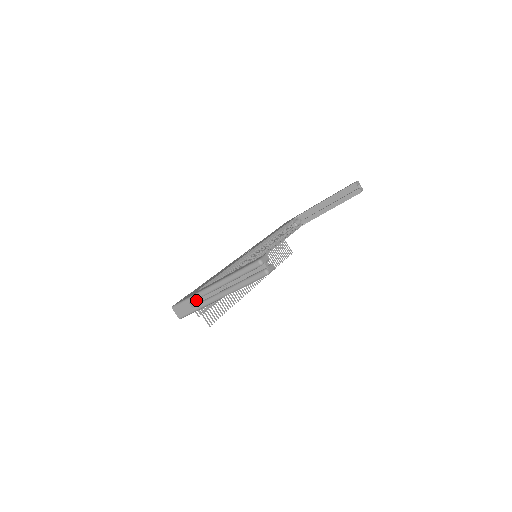
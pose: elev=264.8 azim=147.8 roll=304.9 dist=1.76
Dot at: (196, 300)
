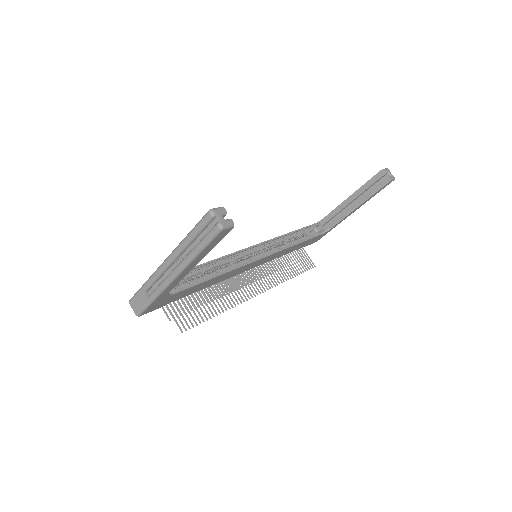
Dot at: (152, 287)
